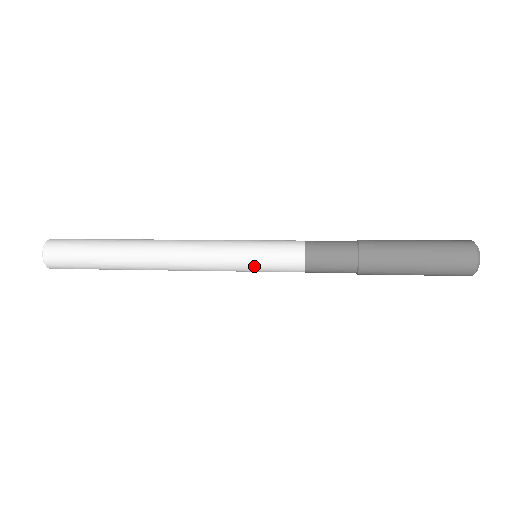
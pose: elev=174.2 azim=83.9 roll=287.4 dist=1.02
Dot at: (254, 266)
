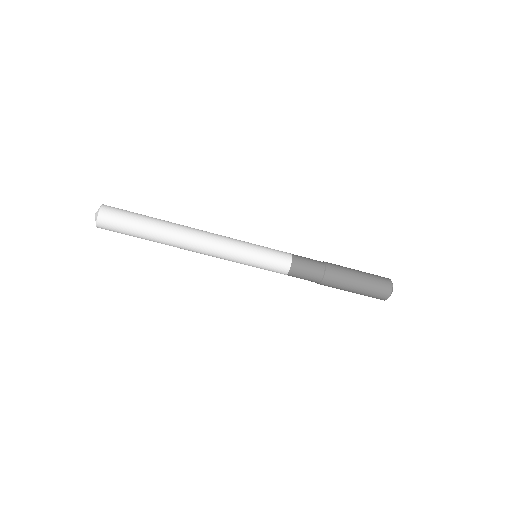
Dot at: (259, 252)
